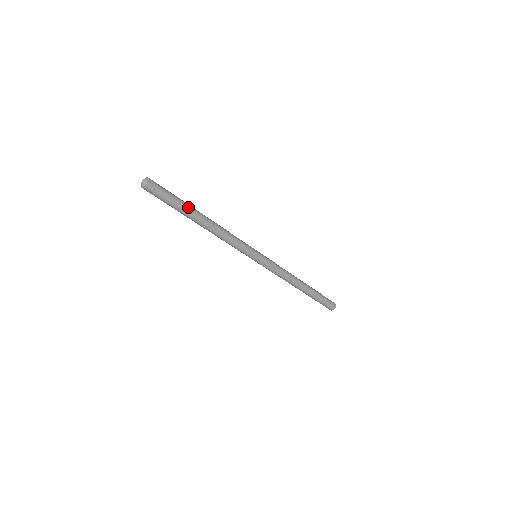
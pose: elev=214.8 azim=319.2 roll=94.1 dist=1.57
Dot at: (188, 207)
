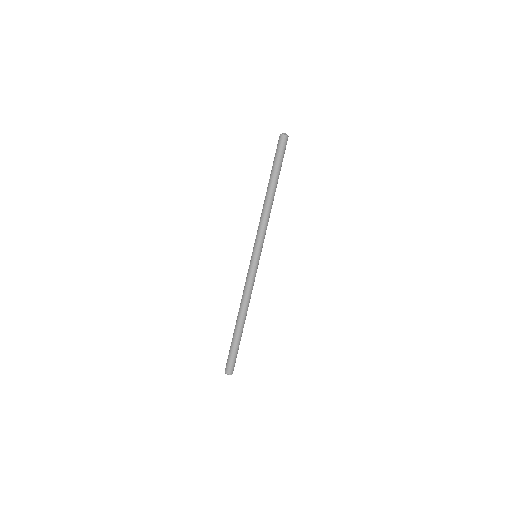
Dot at: (278, 174)
